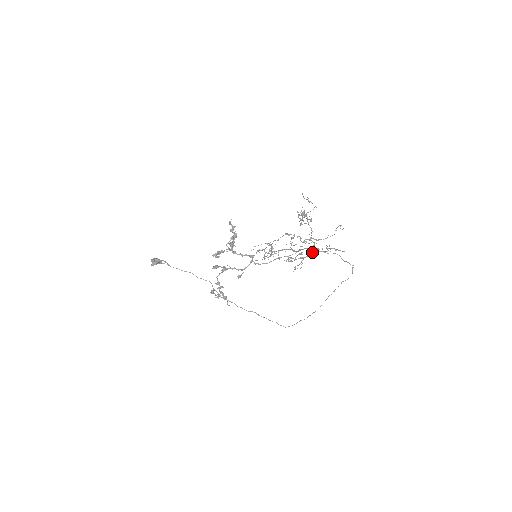
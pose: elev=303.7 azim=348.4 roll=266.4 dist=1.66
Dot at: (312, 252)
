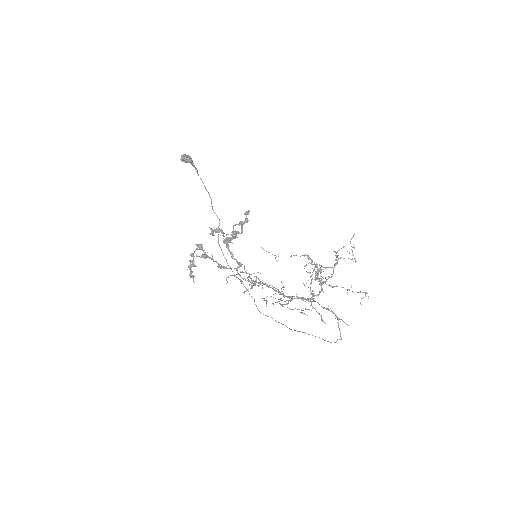
Dot at: (311, 297)
